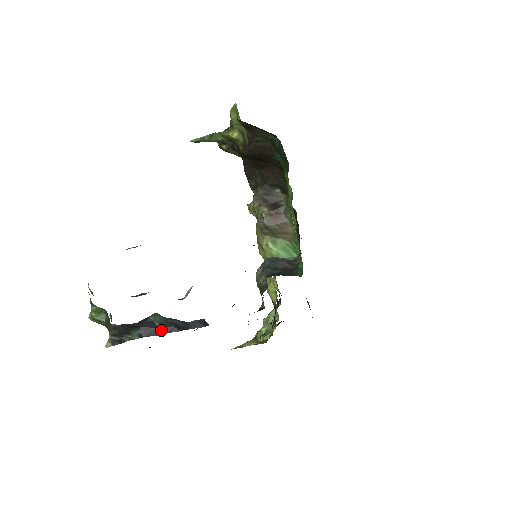
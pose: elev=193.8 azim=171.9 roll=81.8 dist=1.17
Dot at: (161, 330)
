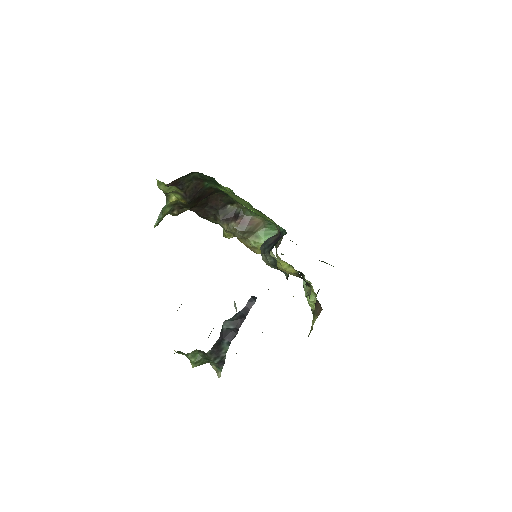
Dot at: (236, 328)
